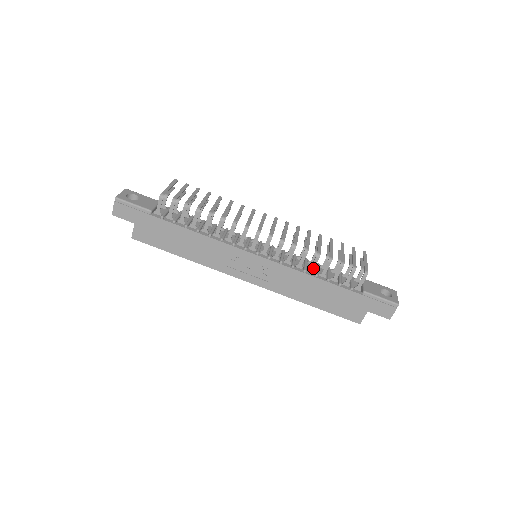
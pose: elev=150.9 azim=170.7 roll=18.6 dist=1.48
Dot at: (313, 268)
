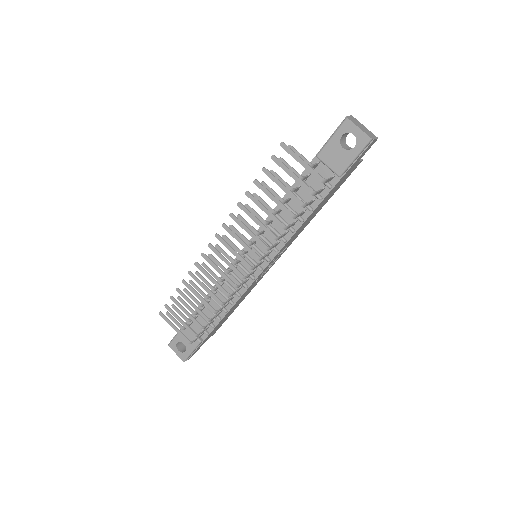
Dot at: (293, 224)
